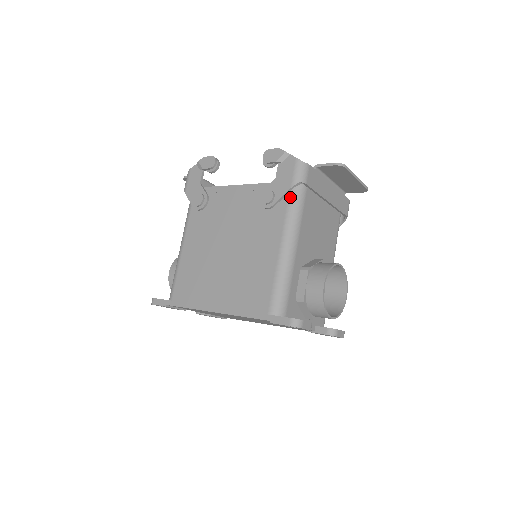
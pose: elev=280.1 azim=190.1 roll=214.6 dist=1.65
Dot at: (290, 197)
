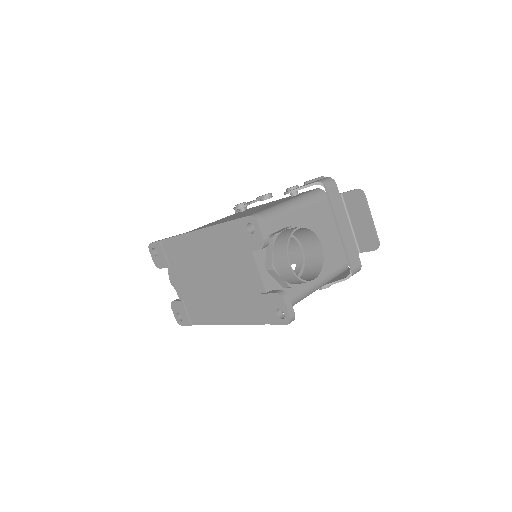
Dot at: (309, 191)
